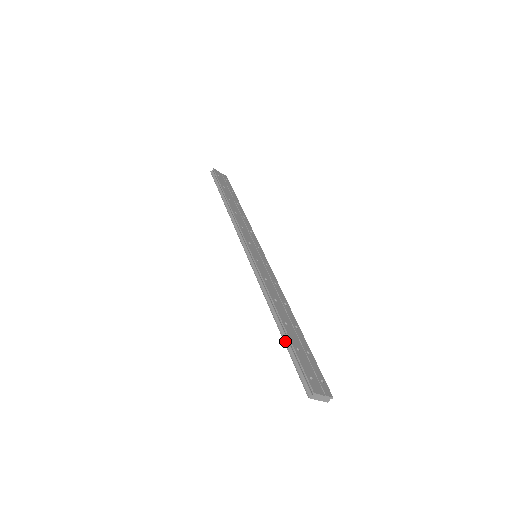
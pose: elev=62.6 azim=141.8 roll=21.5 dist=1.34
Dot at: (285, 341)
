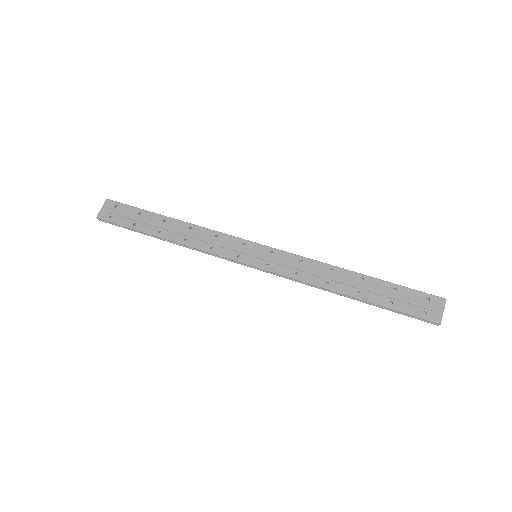
Dot at: (376, 306)
